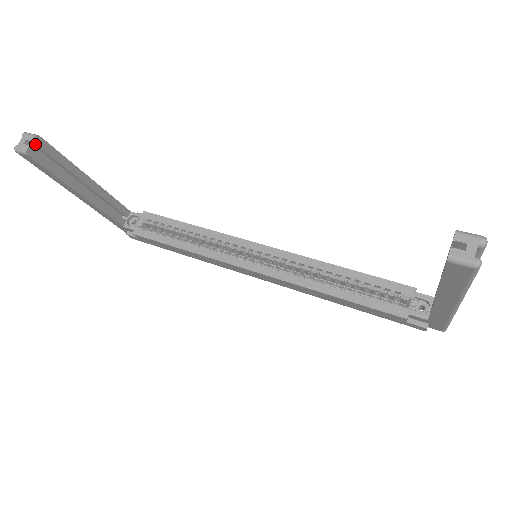
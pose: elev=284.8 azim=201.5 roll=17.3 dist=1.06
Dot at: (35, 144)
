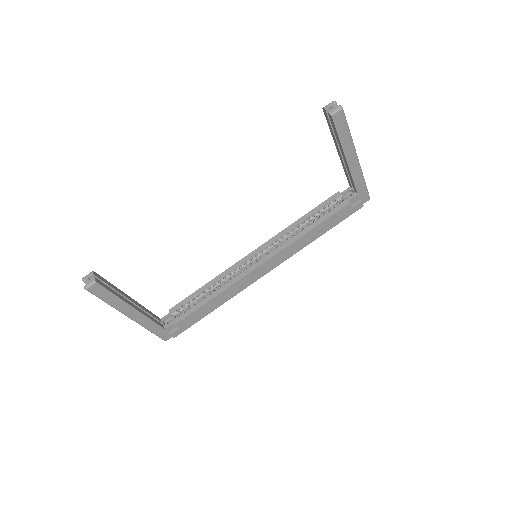
Dot at: (95, 277)
